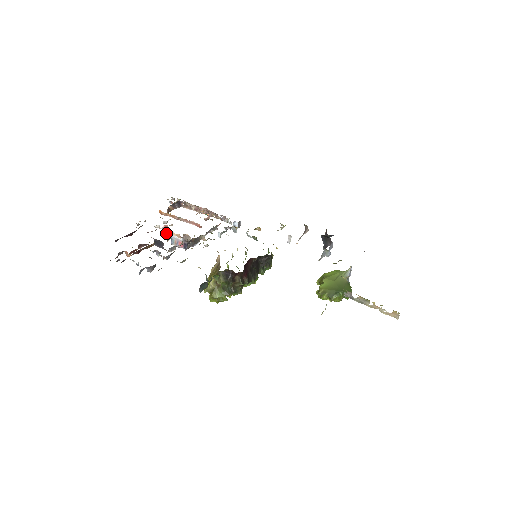
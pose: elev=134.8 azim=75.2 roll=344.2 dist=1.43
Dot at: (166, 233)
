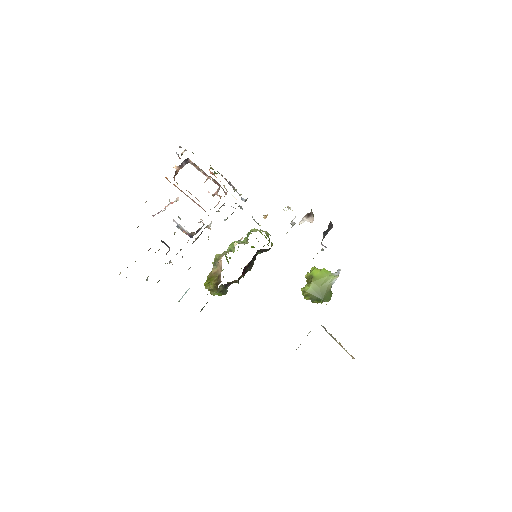
Dot at: occluded
